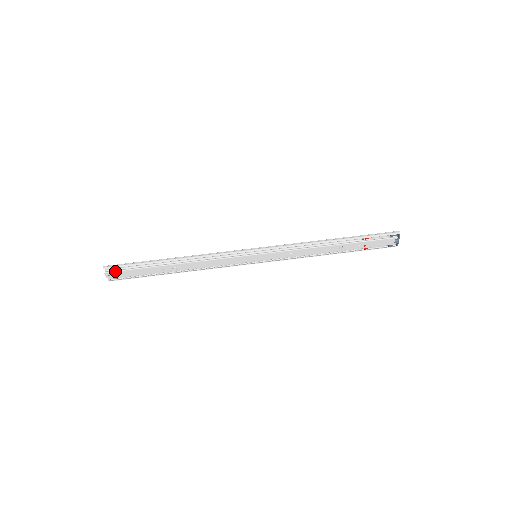
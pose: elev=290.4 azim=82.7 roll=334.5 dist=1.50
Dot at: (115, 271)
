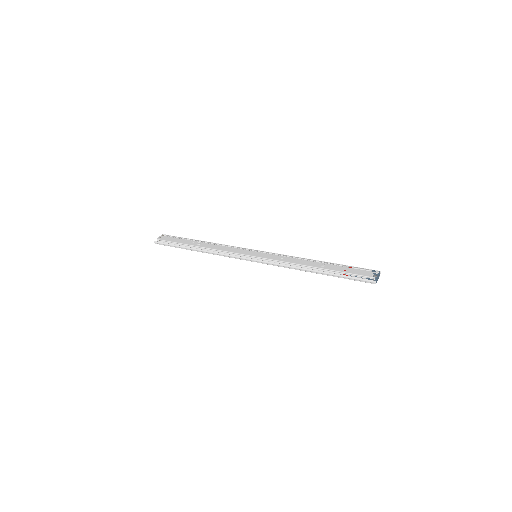
Dot at: (167, 236)
